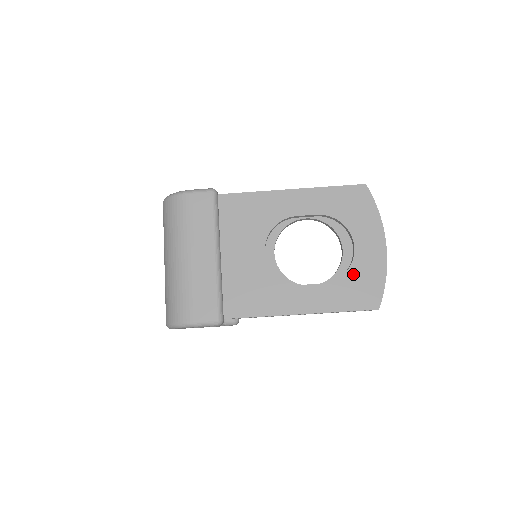
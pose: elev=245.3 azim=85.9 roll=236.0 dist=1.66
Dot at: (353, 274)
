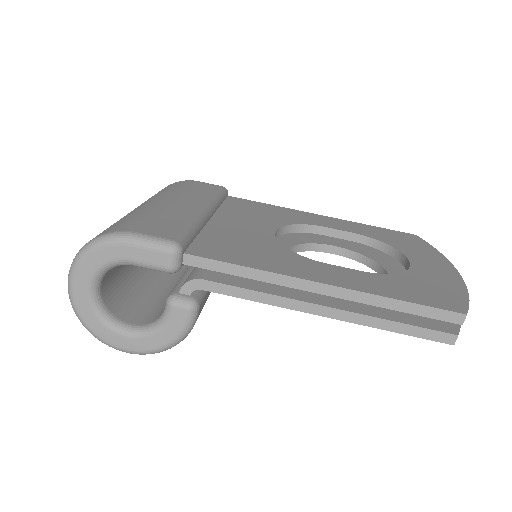
Dot at: (412, 277)
